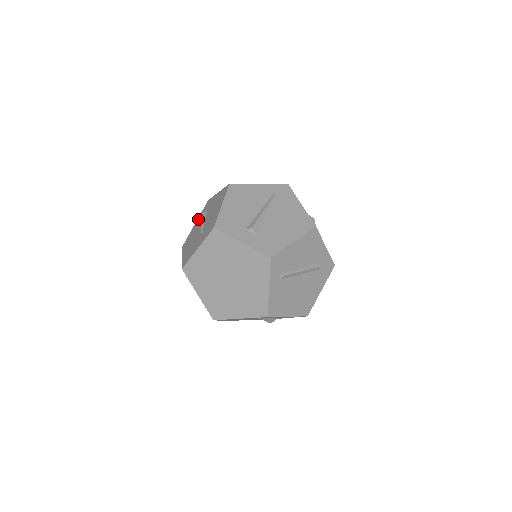
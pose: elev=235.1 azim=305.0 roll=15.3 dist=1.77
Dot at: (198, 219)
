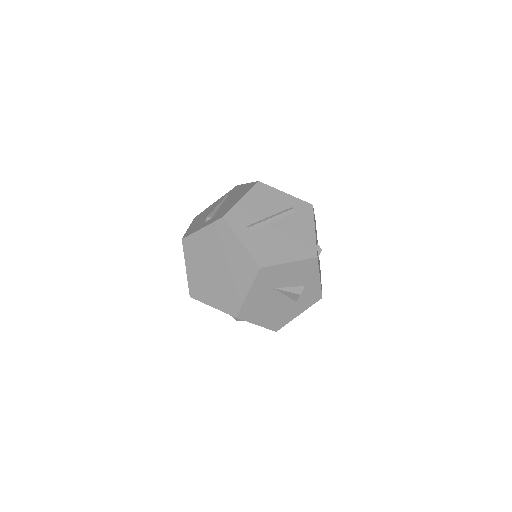
Dot at: occluded
